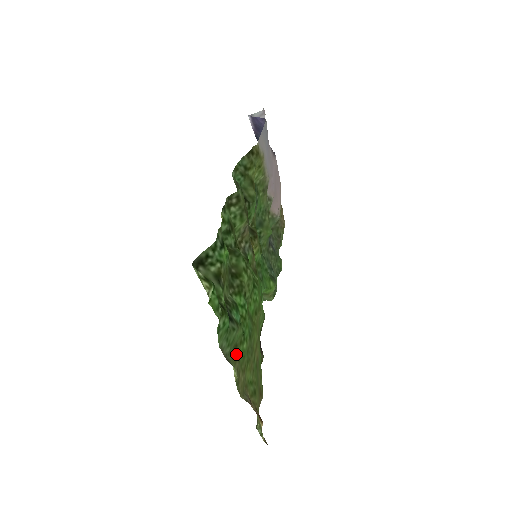
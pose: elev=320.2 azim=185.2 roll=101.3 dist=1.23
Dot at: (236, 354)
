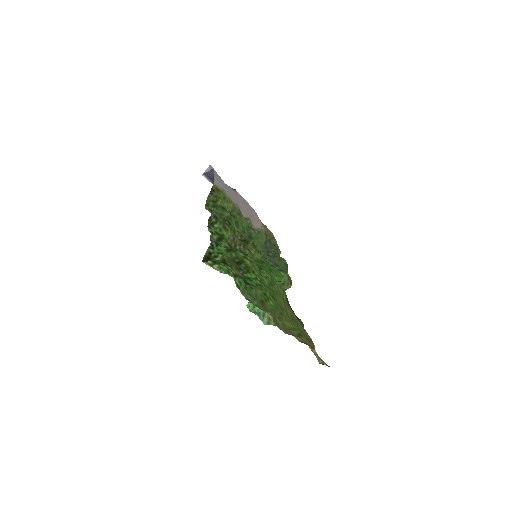
Dot at: (266, 307)
